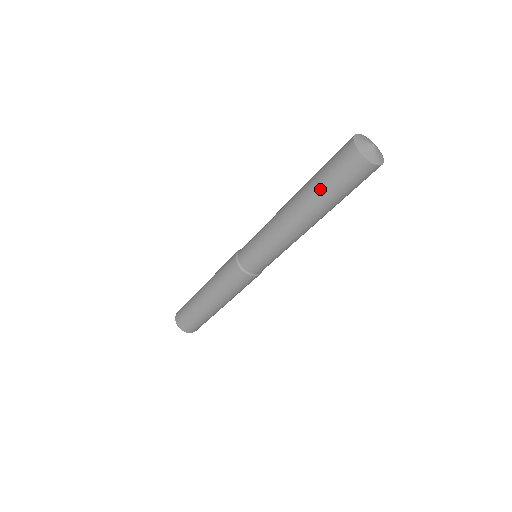
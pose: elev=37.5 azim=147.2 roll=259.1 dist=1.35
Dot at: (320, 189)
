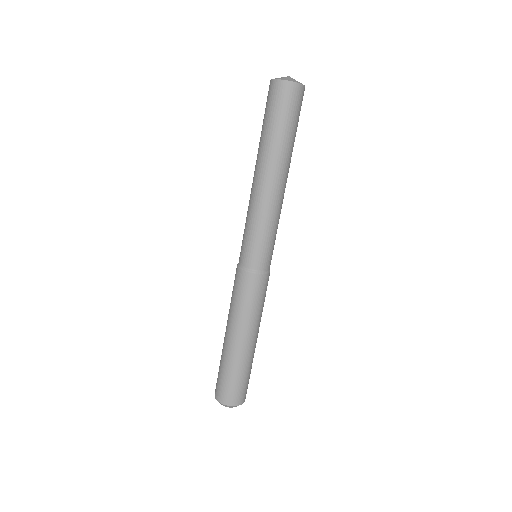
Dot at: (270, 134)
